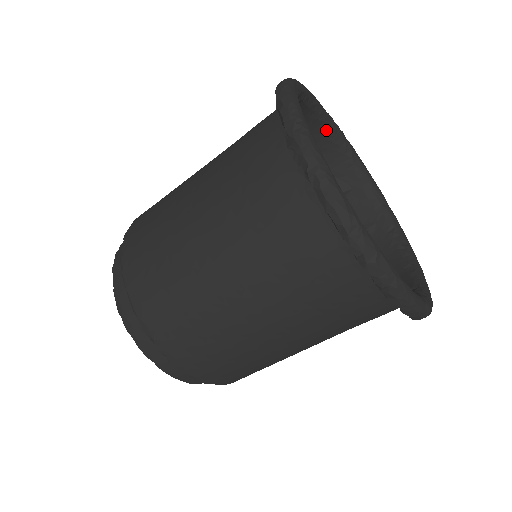
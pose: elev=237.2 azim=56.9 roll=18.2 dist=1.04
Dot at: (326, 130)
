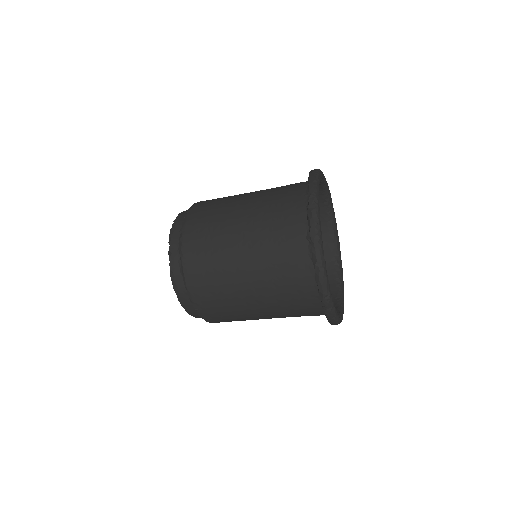
Dot at: (320, 187)
